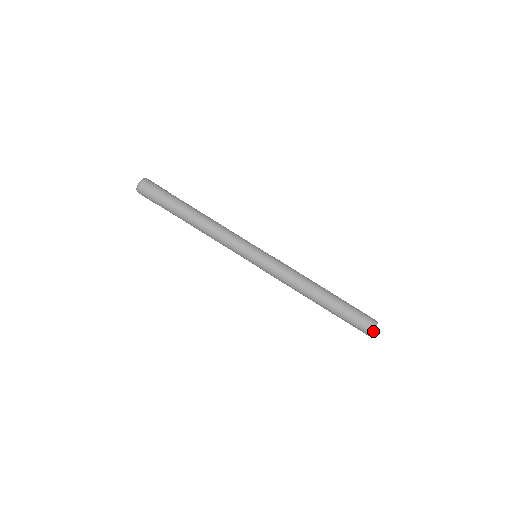
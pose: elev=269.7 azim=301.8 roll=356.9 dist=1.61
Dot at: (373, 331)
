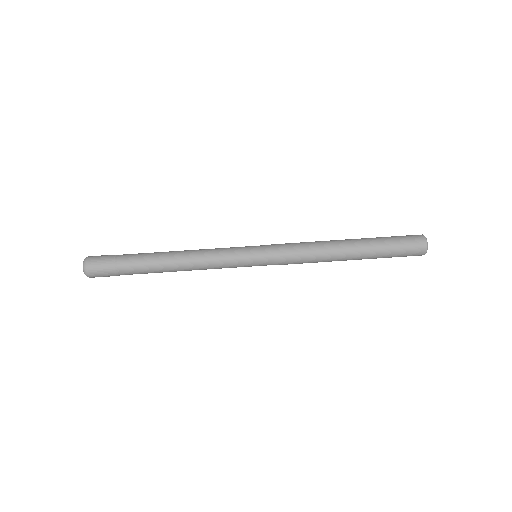
Dot at: (424, 236)
